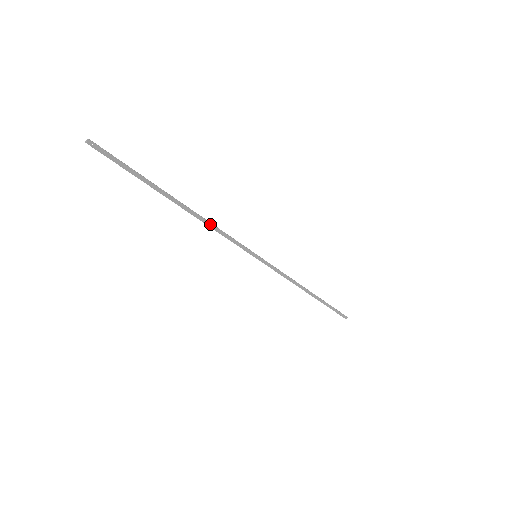
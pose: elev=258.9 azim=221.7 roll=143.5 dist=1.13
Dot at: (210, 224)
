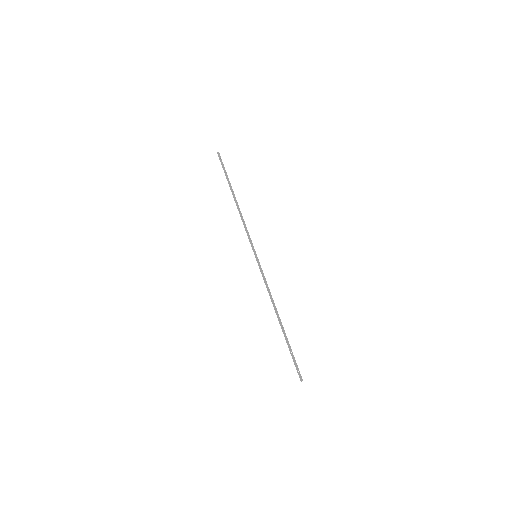
Dot at: (242, 217)
